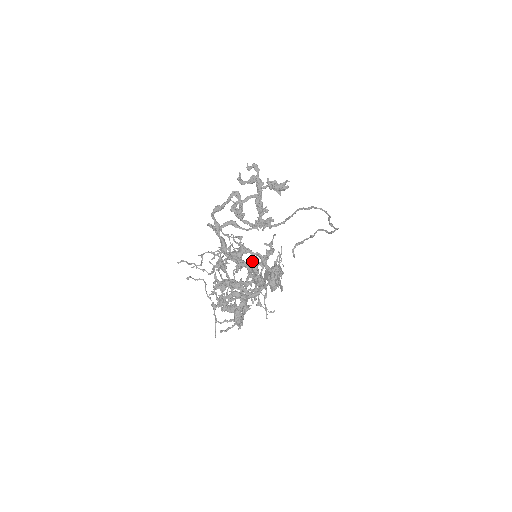
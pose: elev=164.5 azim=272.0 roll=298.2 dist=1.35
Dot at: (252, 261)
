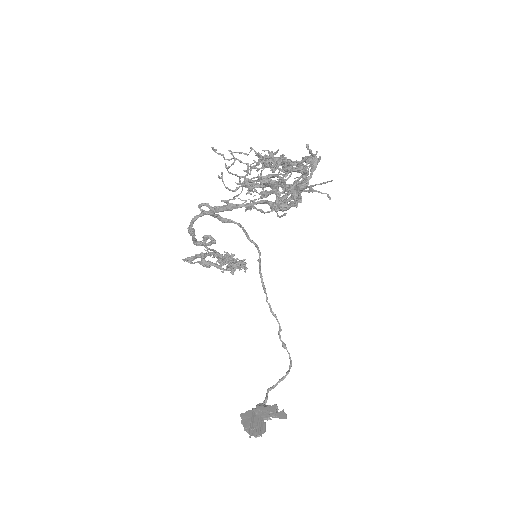
Dot at: occluded
